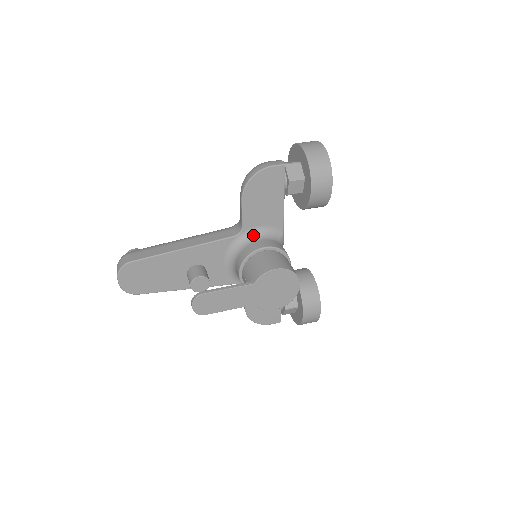
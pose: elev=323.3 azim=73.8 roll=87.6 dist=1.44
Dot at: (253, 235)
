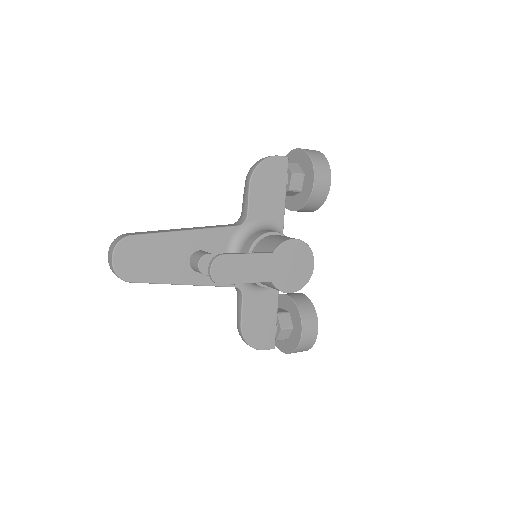
Dot at: (257, 226)
